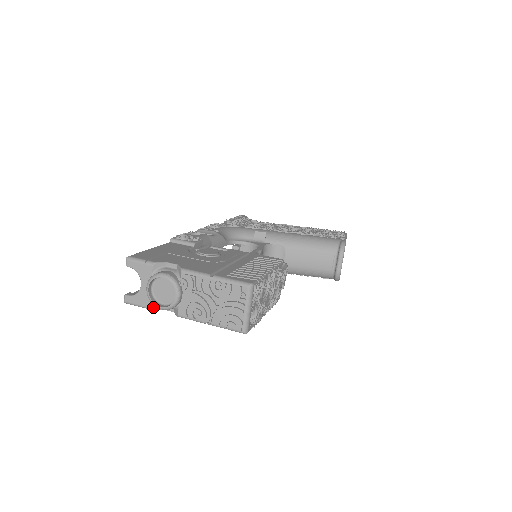
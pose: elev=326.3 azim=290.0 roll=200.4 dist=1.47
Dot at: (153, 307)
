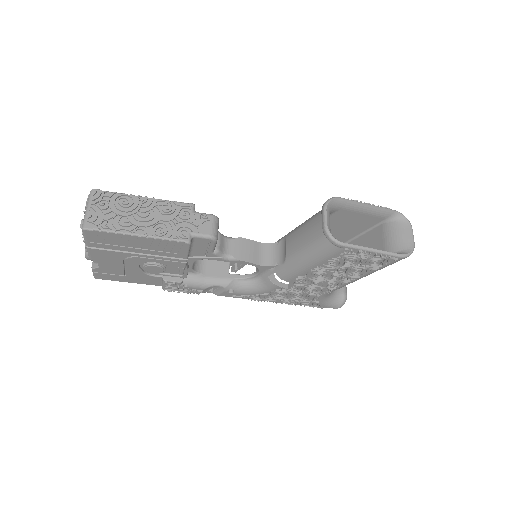
Dot at: (94, 266)
